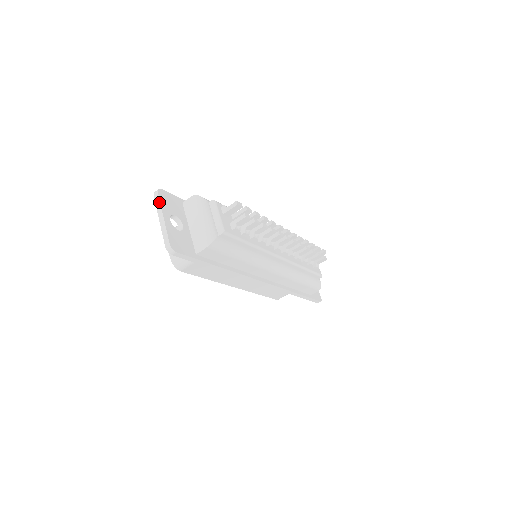
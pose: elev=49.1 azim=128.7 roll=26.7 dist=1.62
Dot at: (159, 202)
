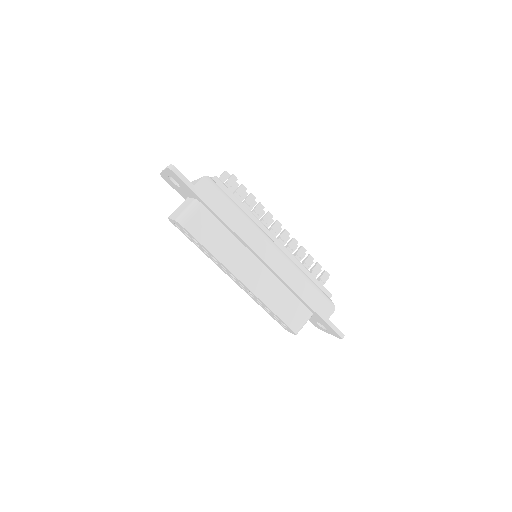
Dot at: occluded
